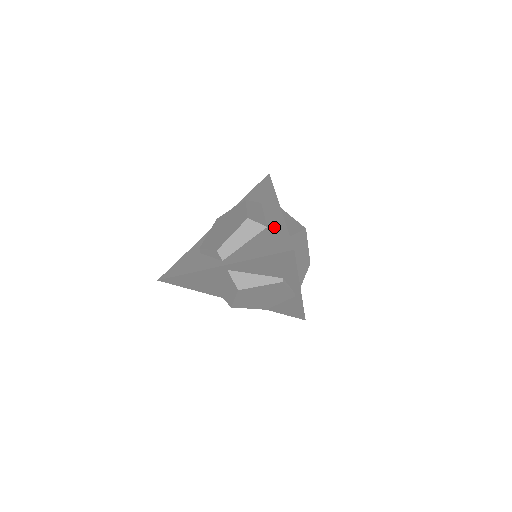
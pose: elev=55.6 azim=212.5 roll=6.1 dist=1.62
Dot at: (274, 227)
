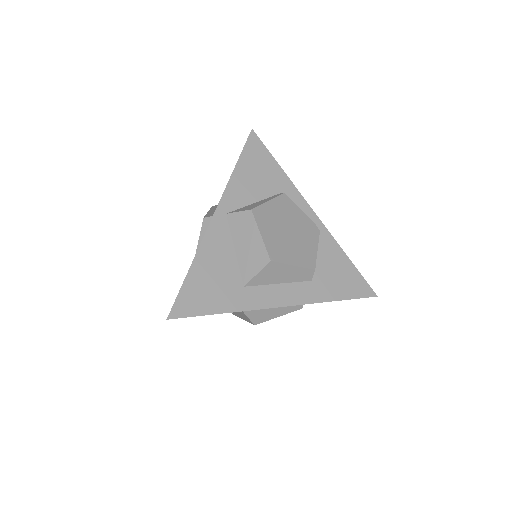
Dot at: occluded
